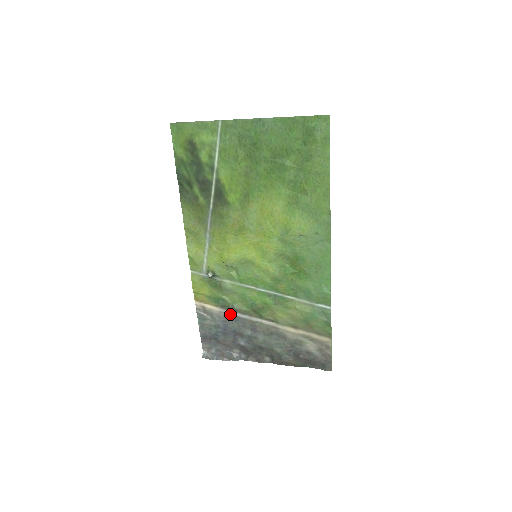
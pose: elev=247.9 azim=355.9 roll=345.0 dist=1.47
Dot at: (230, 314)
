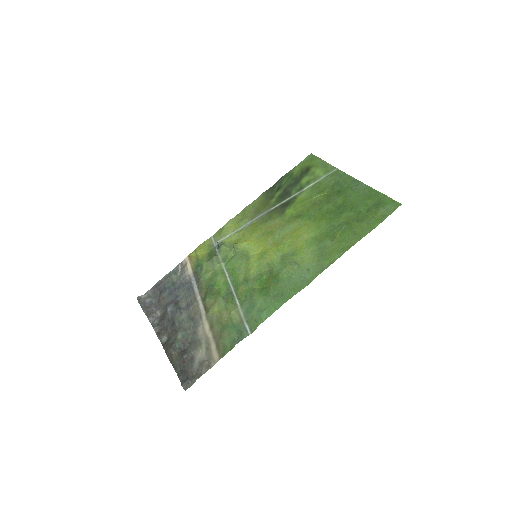
Dot at: (192, 282)
